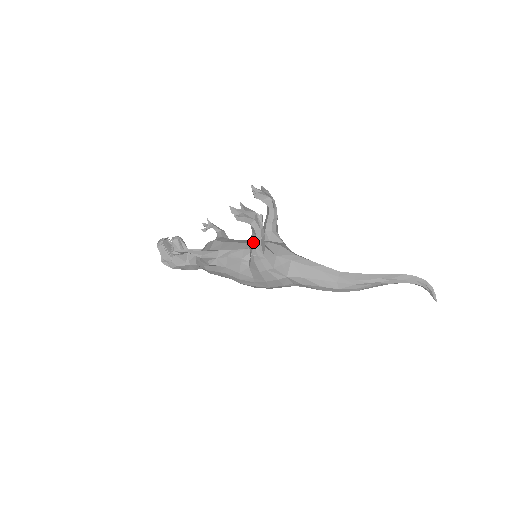
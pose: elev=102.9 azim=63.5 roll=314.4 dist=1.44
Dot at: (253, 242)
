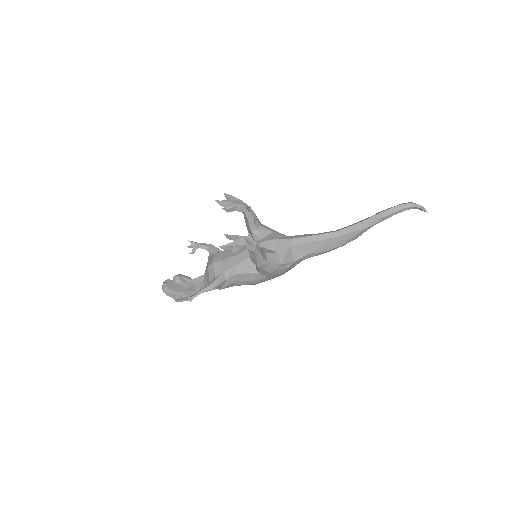
Dot at: (254, 258)
